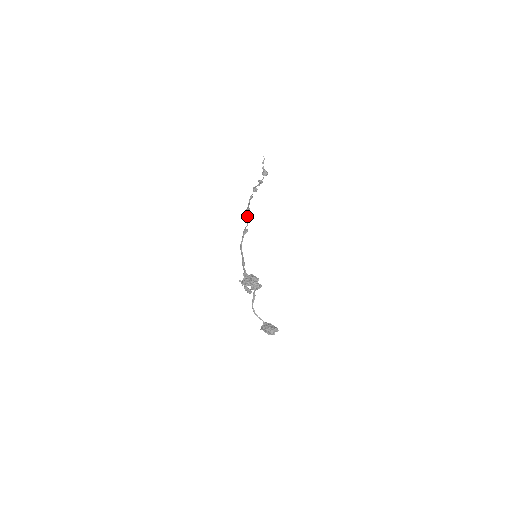
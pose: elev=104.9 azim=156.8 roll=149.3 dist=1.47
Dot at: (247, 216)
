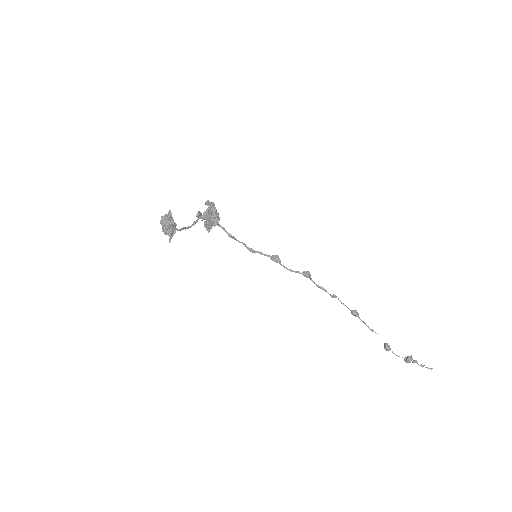
Dot at: (299, 272)
